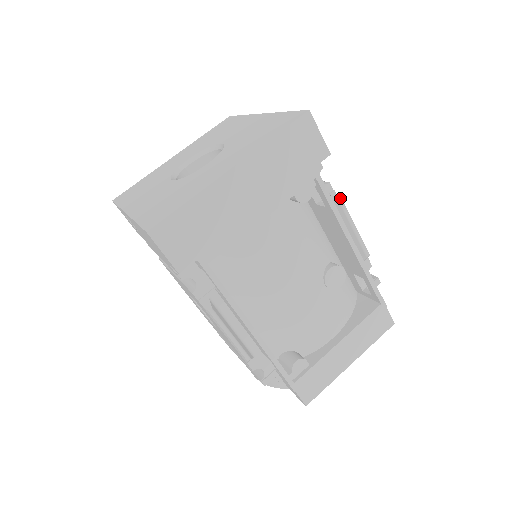
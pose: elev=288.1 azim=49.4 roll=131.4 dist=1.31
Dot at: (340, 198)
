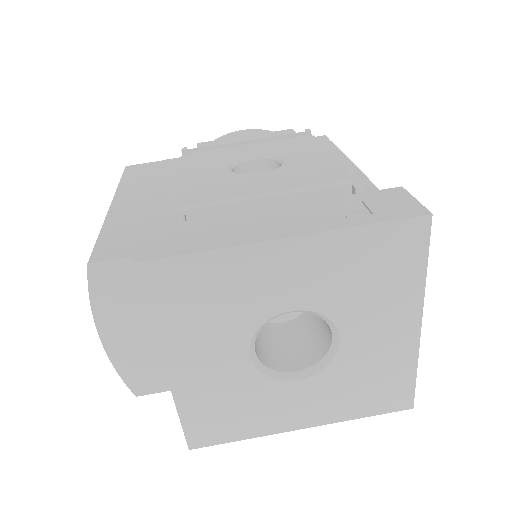
Dot at: (351, 168)
